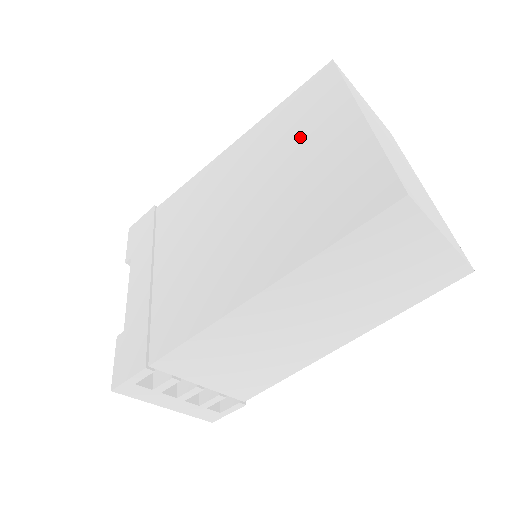
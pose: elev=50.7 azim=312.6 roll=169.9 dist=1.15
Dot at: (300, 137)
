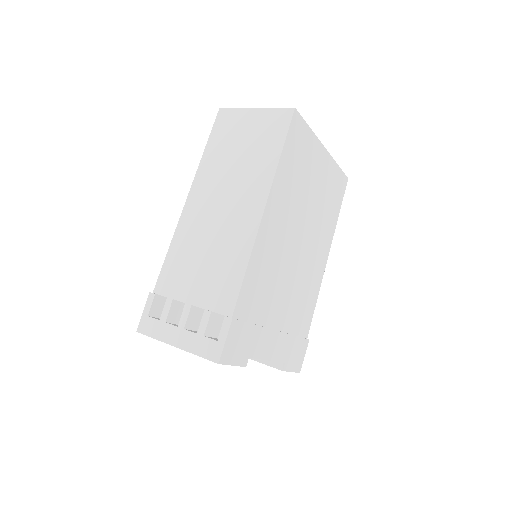
Dot at: occluded
